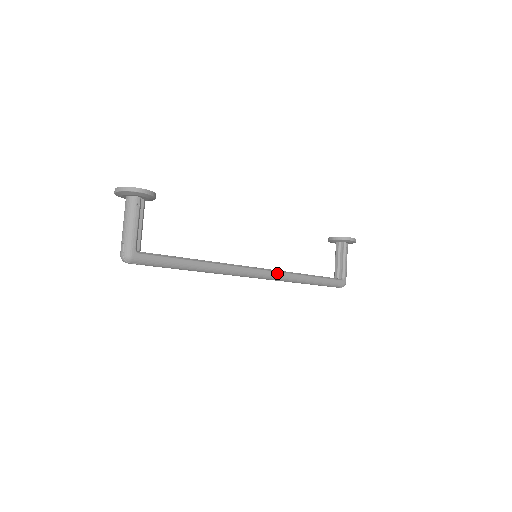
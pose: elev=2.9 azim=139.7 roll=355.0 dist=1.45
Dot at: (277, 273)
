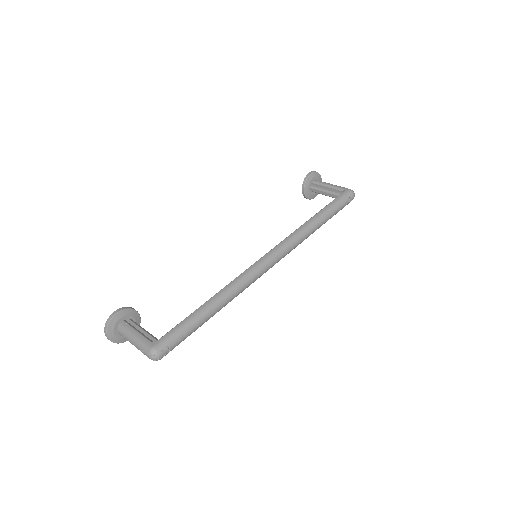
Dot at: (282, 242)
